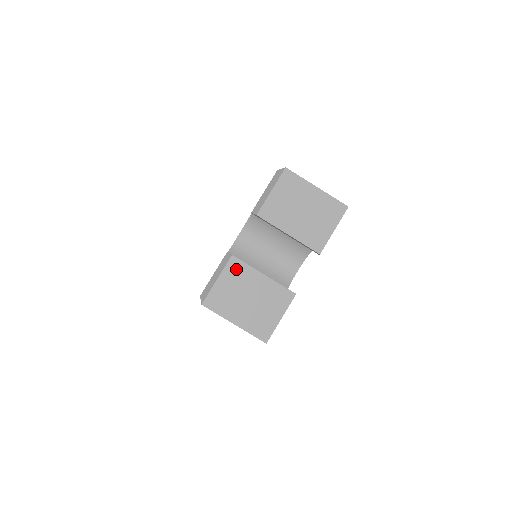
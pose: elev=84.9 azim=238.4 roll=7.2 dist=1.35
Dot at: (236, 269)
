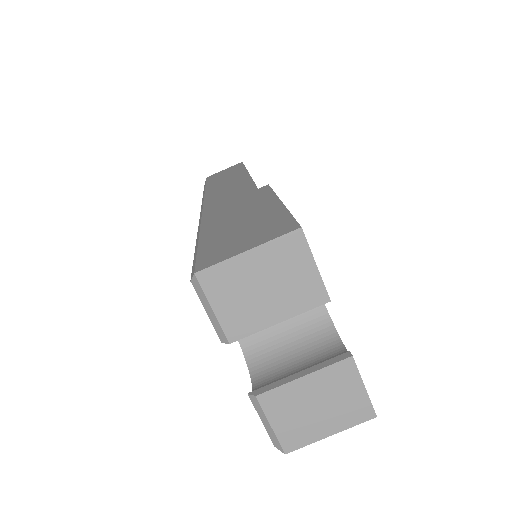
Dot at: (275, 401)
